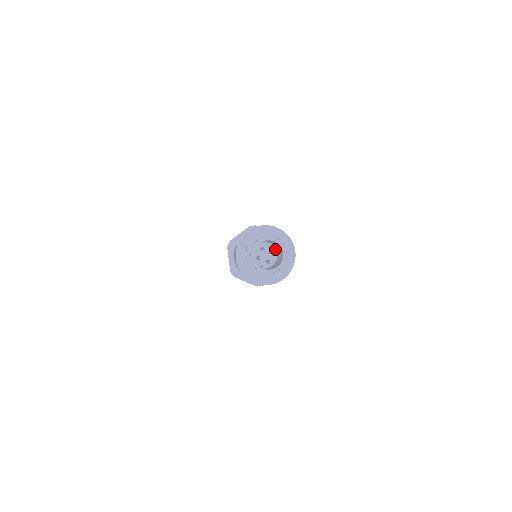
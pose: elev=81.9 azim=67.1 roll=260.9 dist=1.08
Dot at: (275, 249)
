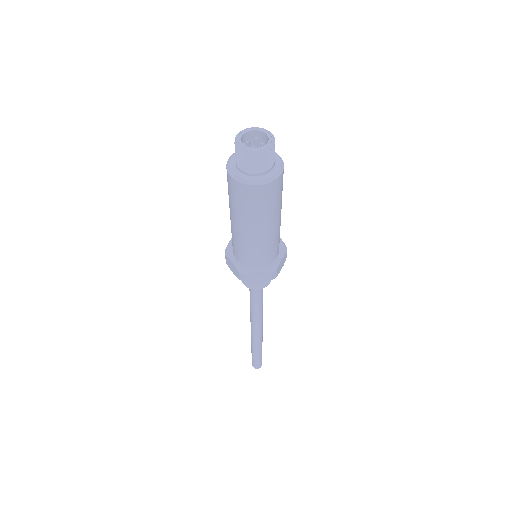
Dot at: occluded
